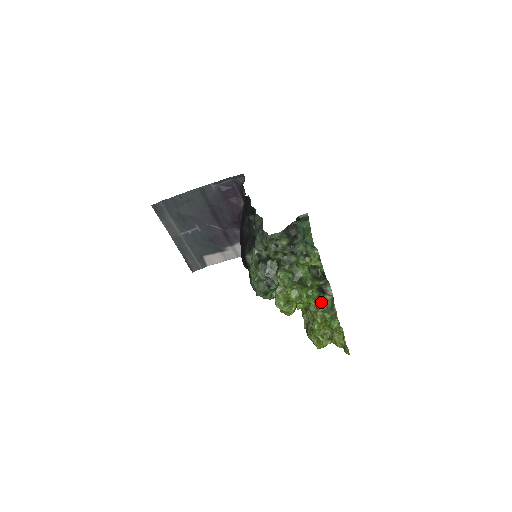
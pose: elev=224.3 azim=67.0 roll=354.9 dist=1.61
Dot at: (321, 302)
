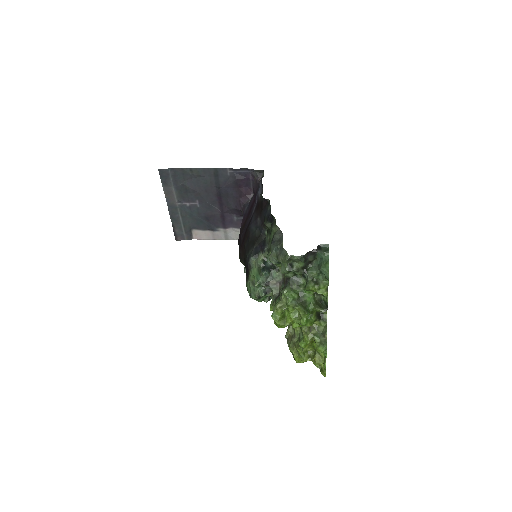
Dot at: (314, 325)
